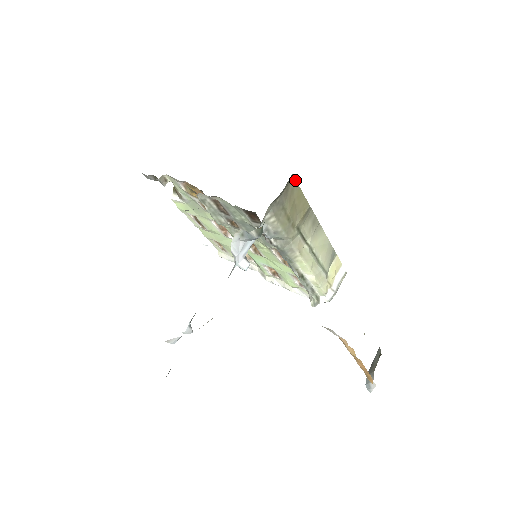
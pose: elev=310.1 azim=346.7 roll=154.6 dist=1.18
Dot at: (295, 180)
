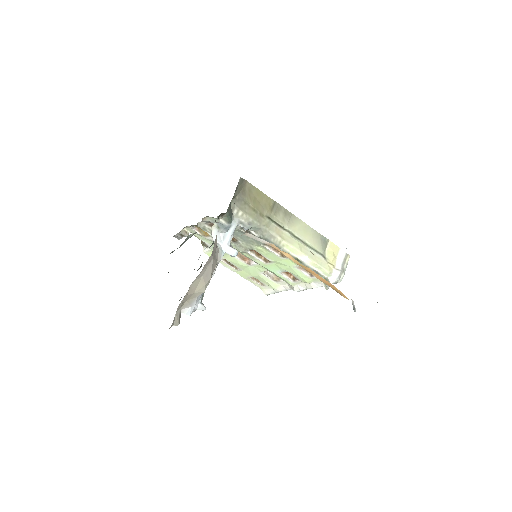
Dot at: (250, 184)
